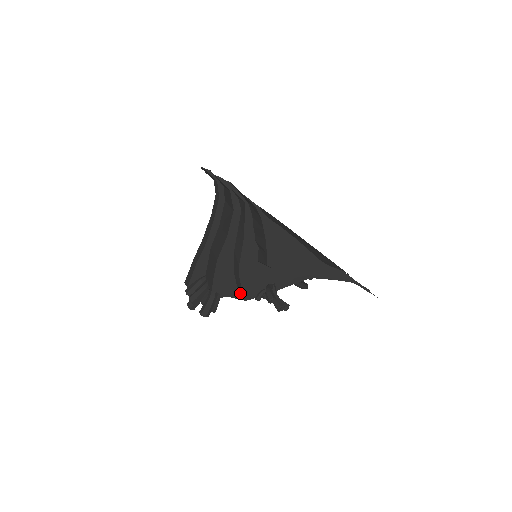
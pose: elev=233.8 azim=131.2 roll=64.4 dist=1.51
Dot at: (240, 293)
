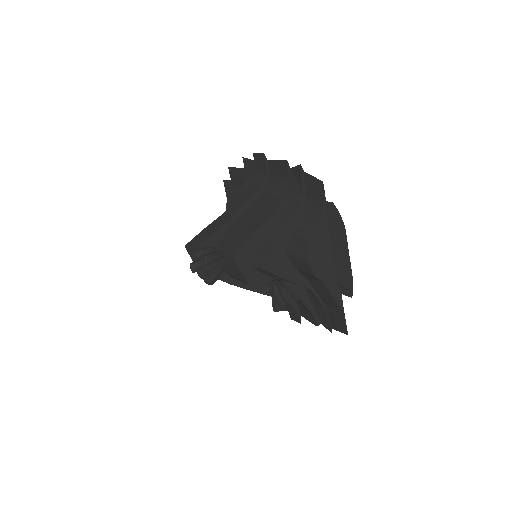
Dot at: (250, 275)
